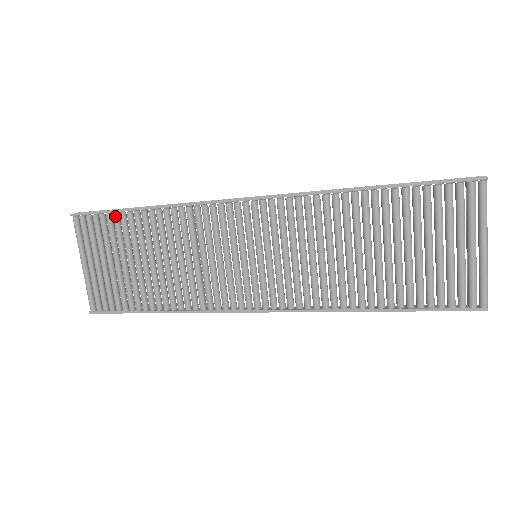
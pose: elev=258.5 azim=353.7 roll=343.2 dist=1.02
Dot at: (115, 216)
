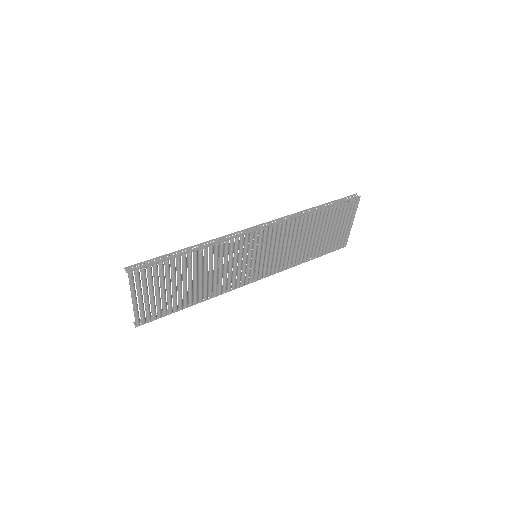
Dot at: (168, 263)
